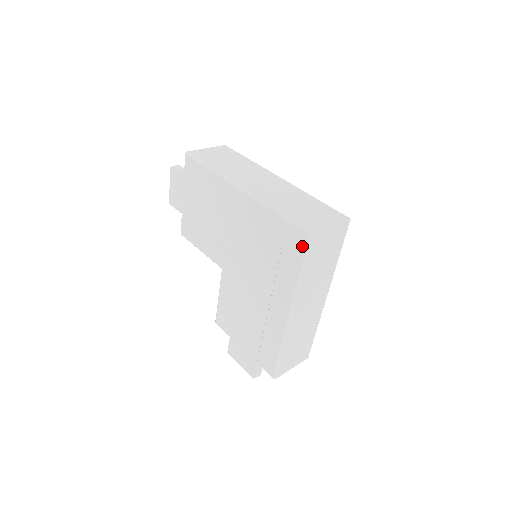
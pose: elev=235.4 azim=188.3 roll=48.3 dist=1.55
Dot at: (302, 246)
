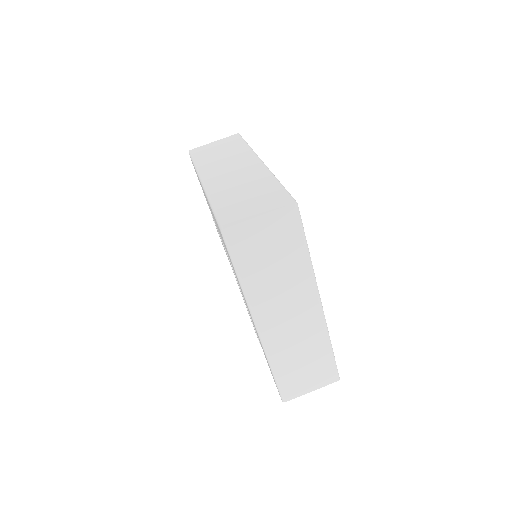
Dot at: (225, 245)
